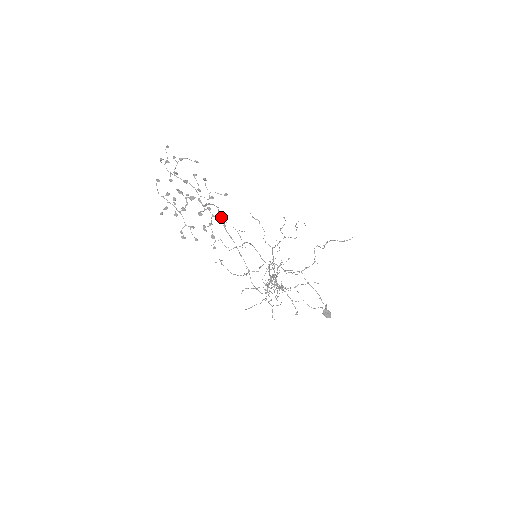
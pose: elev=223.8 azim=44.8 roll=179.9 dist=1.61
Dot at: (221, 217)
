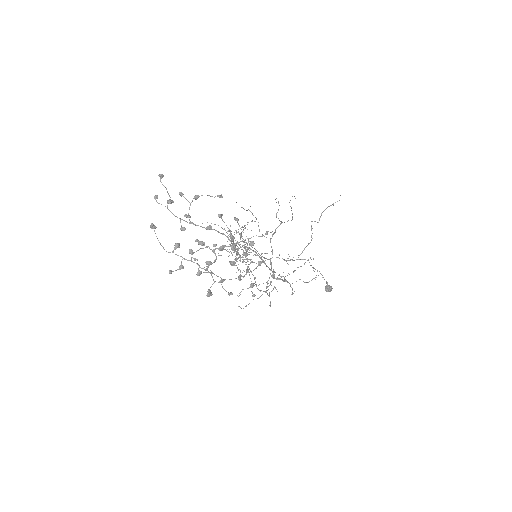
Dot at: occluded
